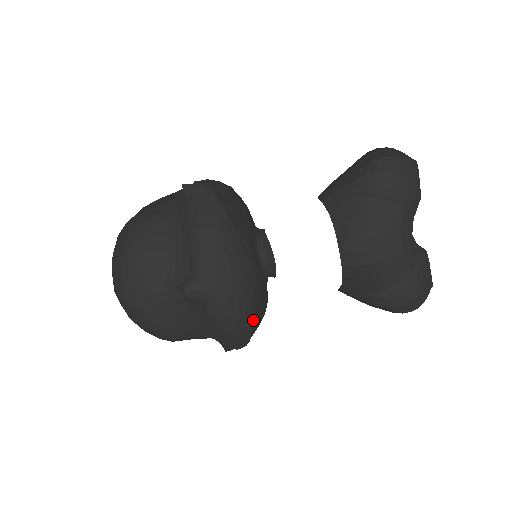
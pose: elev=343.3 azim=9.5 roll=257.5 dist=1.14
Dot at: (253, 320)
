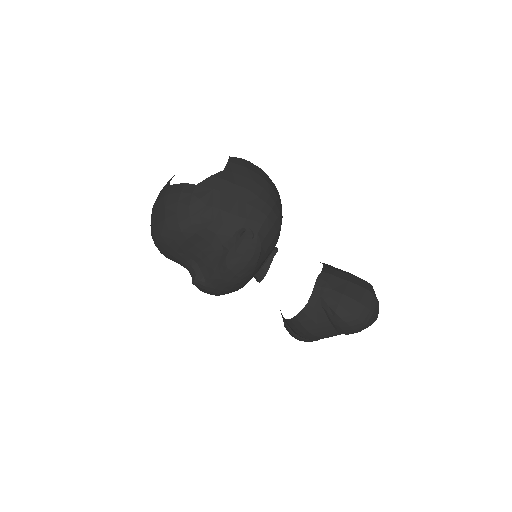
Dot at: occluded
